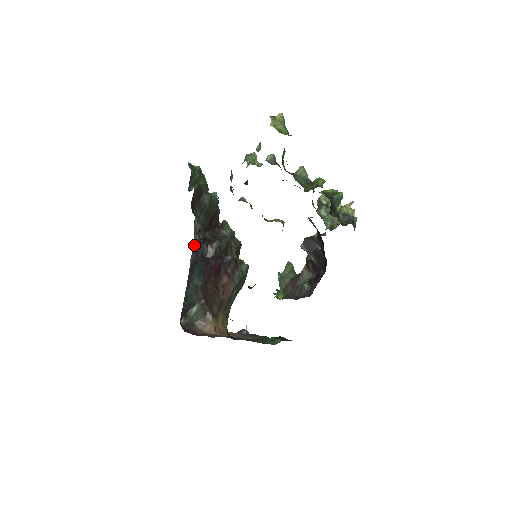
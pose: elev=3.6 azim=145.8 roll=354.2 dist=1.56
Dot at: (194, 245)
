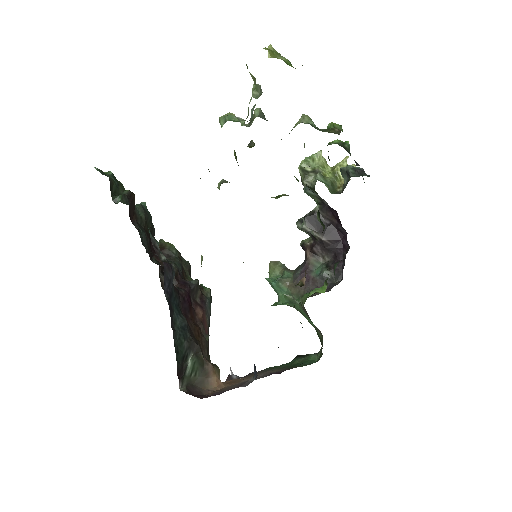
Dot at: (164, 269)
